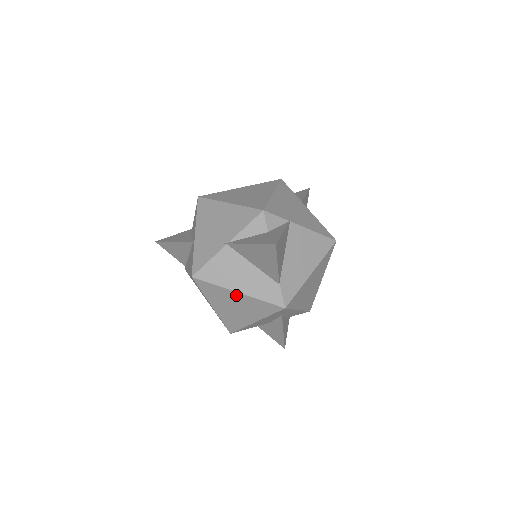
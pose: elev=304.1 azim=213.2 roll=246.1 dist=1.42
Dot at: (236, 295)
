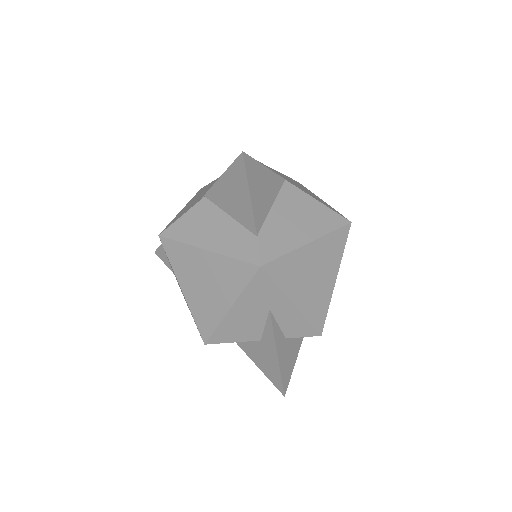
Dot at: (204, 256)
